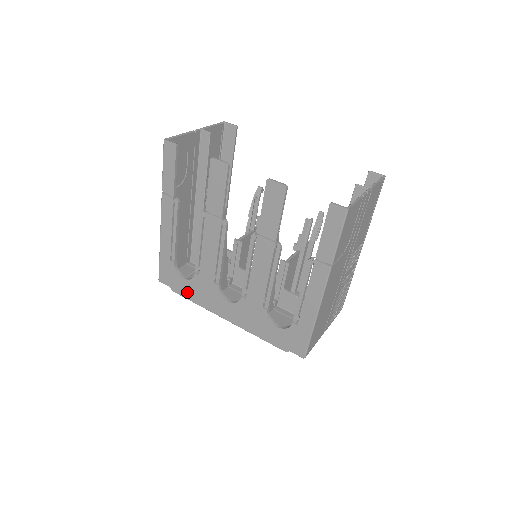
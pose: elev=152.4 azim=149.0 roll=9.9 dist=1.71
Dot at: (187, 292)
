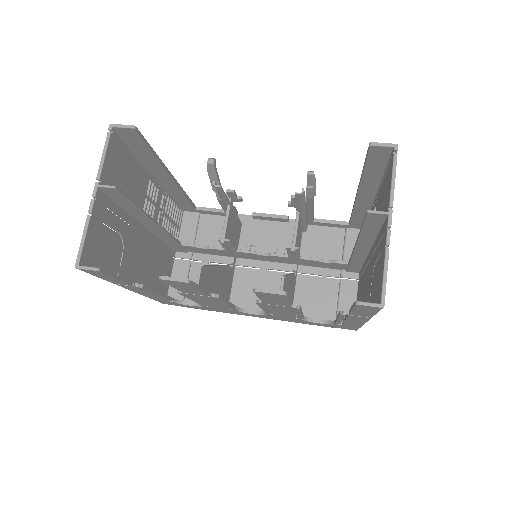
Dot at: occluded
